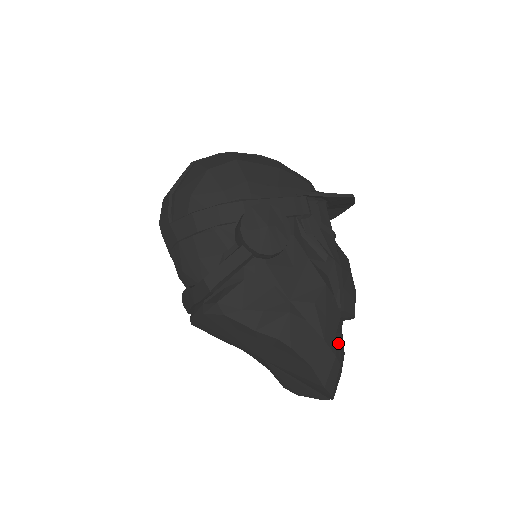
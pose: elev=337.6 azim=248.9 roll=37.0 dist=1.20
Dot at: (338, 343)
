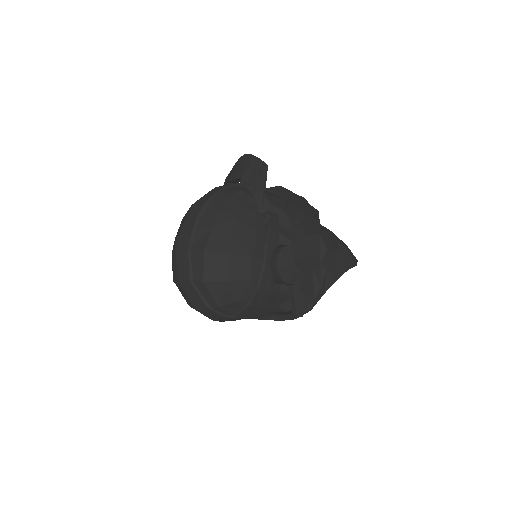
Dot at: (338, 240)
